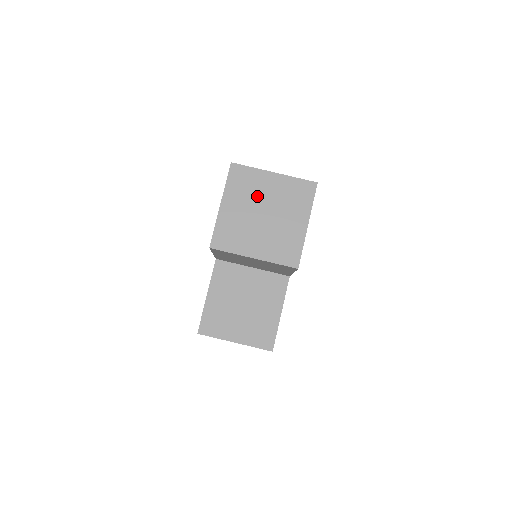
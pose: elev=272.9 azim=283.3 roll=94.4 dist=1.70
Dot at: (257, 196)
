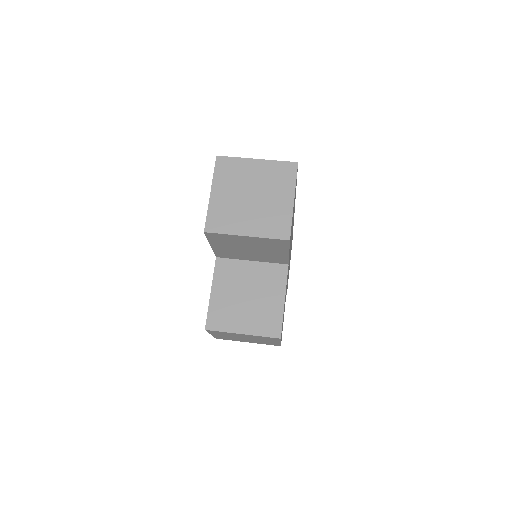
Dot at: (243, 181)
